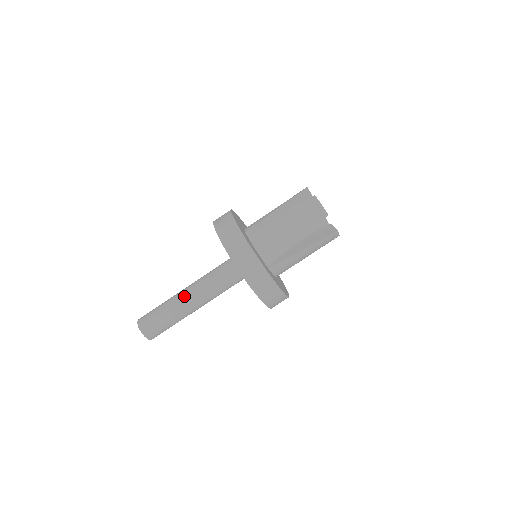
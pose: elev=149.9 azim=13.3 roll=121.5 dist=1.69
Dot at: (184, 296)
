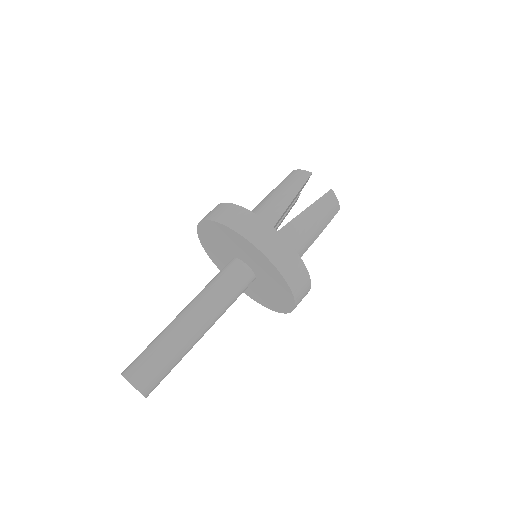
Dot at: (195, 330)
